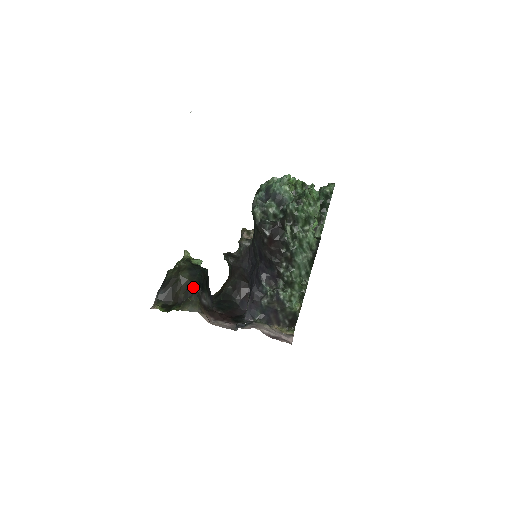
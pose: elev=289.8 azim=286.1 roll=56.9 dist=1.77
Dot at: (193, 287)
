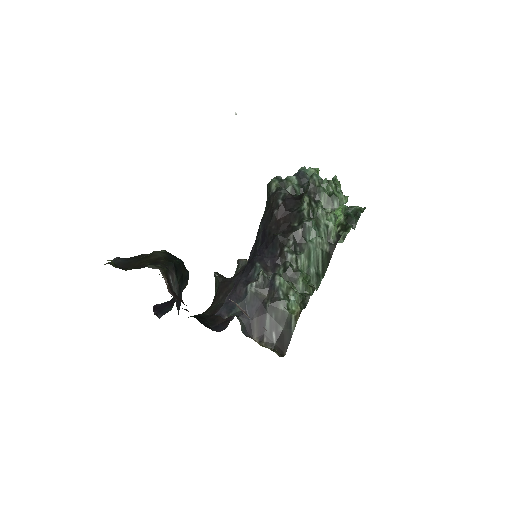
Dot at: (165, 260)
